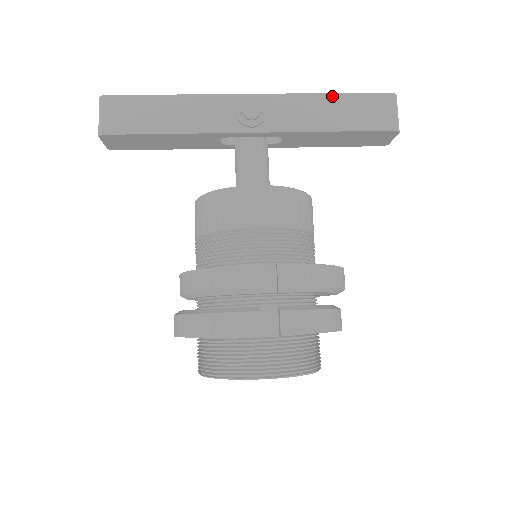
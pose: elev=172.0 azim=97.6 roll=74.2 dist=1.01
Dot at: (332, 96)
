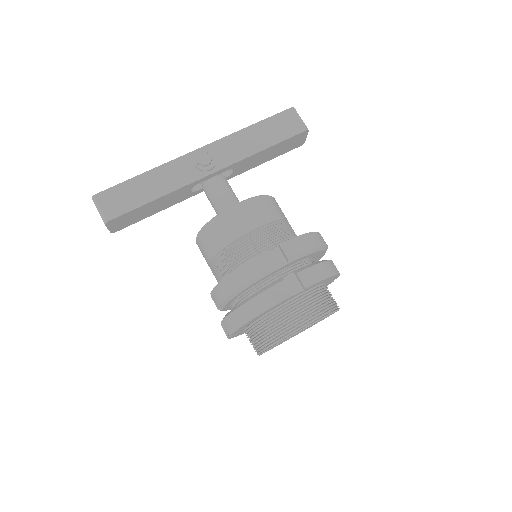
Dot at: (253, 126)
